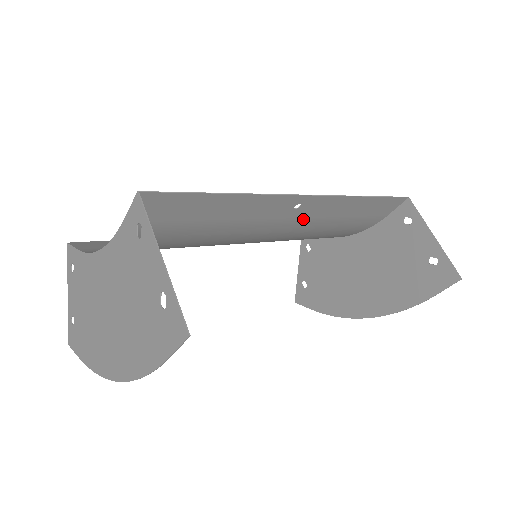
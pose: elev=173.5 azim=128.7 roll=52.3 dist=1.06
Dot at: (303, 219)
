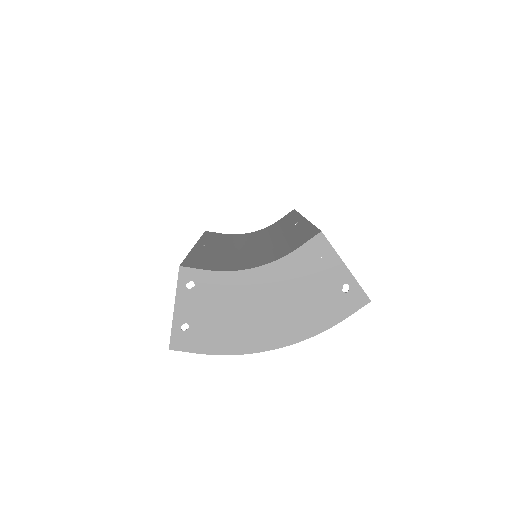
Dot at: occluded
